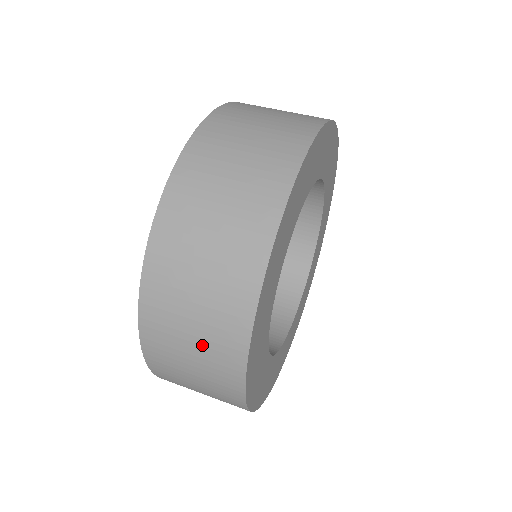
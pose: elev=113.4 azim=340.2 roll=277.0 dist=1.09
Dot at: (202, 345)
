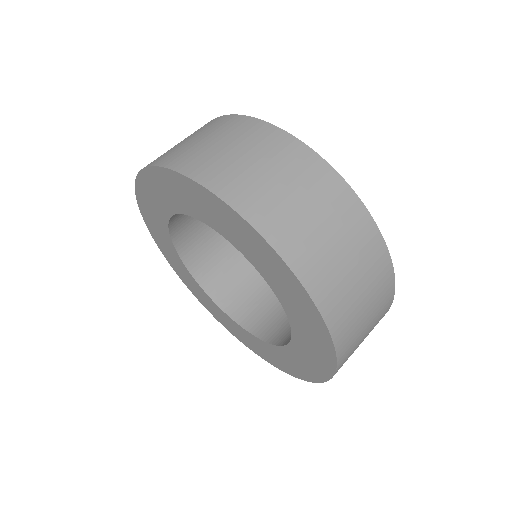
Dot at: occluded
